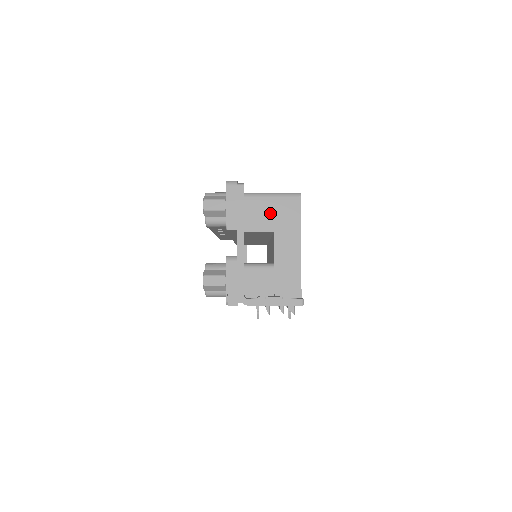
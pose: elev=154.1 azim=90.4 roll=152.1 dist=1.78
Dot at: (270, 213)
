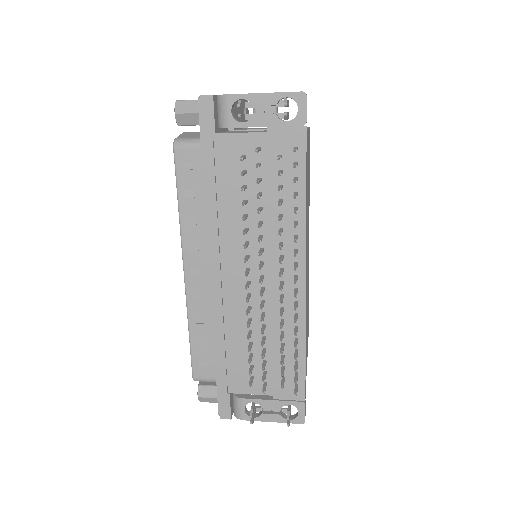
Dot at: occluded
